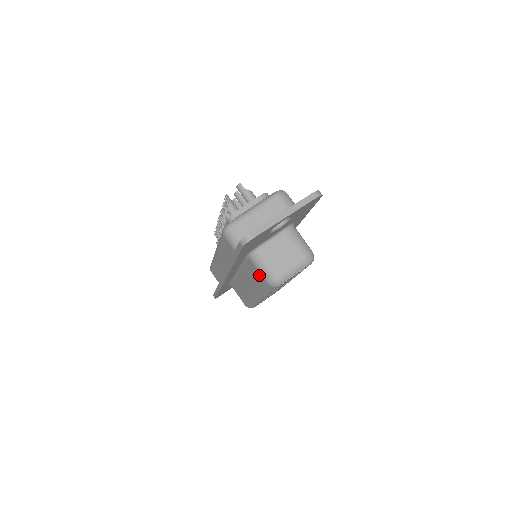
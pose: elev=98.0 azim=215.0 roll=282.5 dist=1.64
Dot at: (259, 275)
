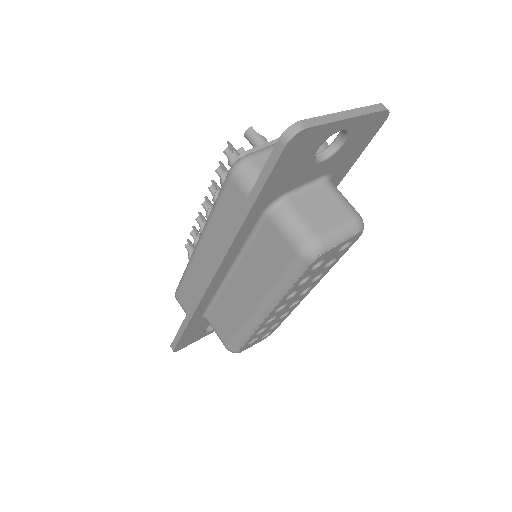
Dot at: (282, 244)
